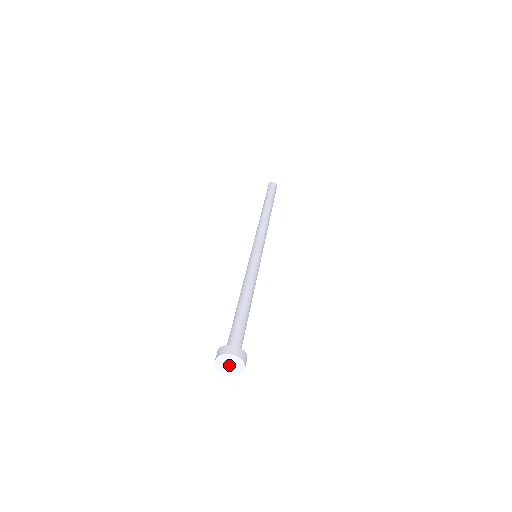
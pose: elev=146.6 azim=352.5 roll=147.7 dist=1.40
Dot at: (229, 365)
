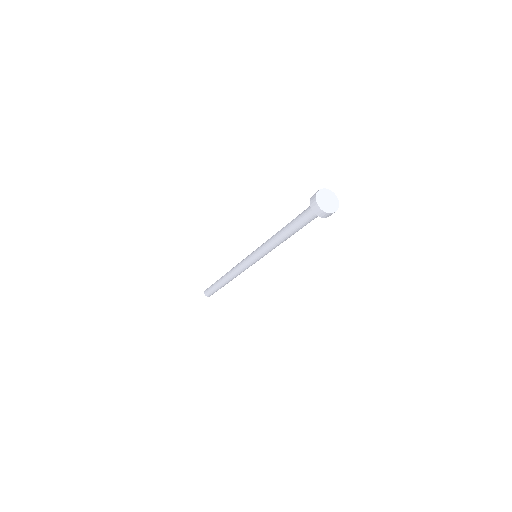
Dot at: (327, 200)
